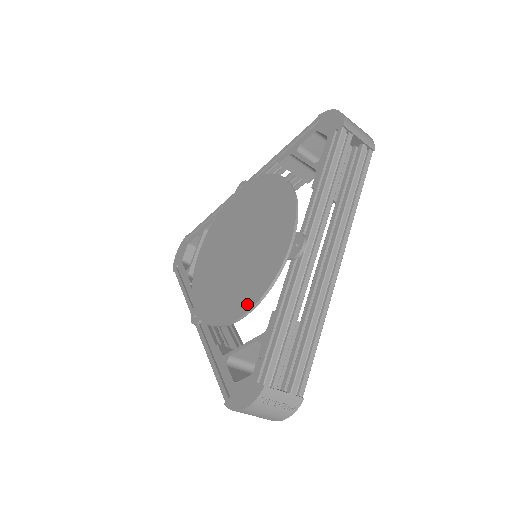
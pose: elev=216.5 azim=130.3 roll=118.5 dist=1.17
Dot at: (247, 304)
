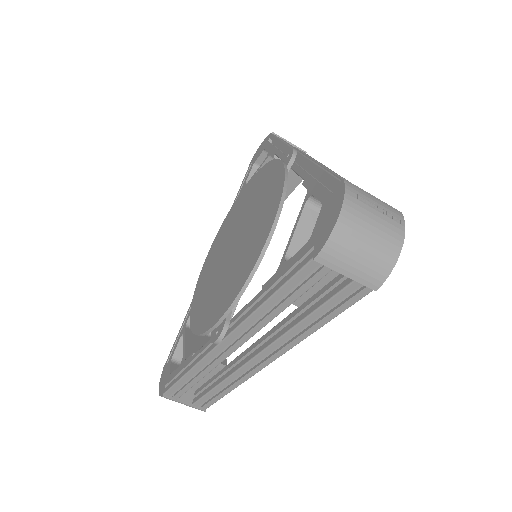
Dot at: (272, 215)
